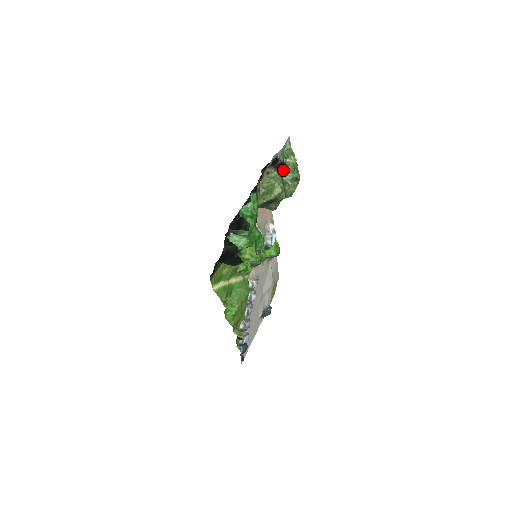
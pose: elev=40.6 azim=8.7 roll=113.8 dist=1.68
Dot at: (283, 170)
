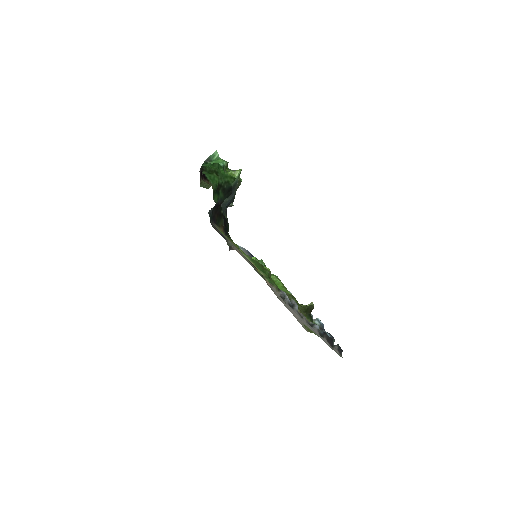
Dot at: occluded
